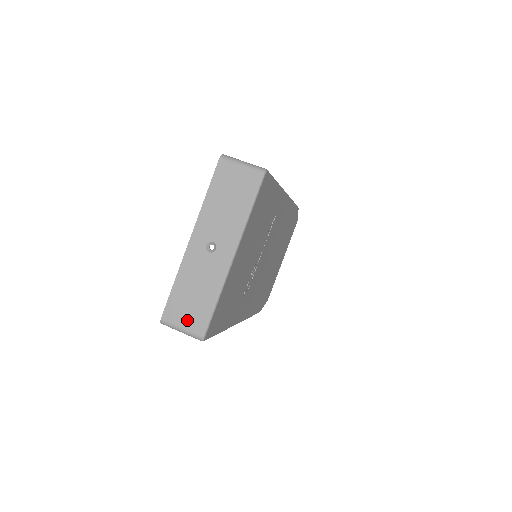
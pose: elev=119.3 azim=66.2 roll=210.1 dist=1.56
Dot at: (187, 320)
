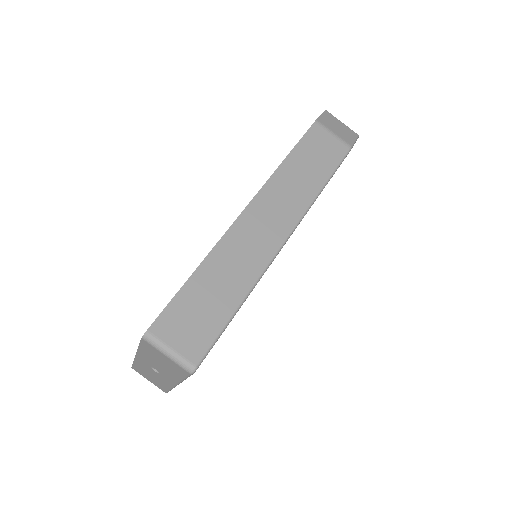
Dot at: (151, 381)
